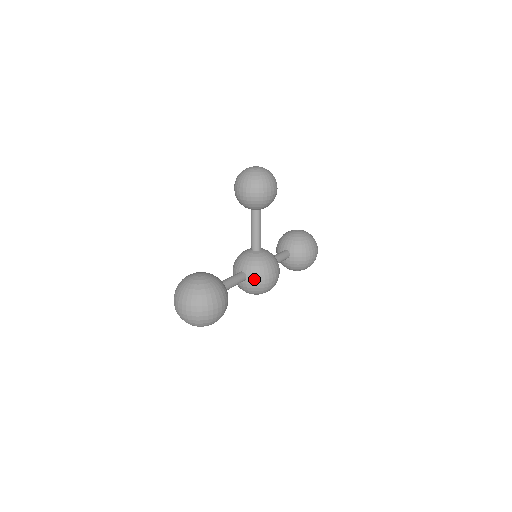
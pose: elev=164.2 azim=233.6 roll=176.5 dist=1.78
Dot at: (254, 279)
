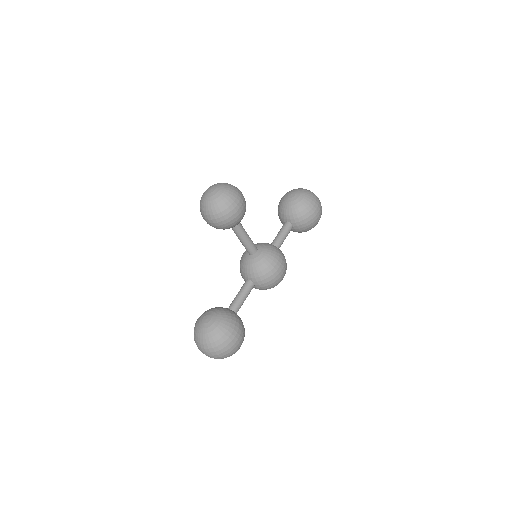
Dot at: (262, 283)
